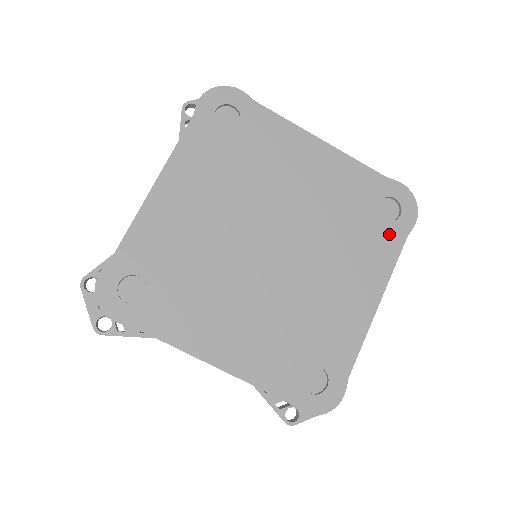
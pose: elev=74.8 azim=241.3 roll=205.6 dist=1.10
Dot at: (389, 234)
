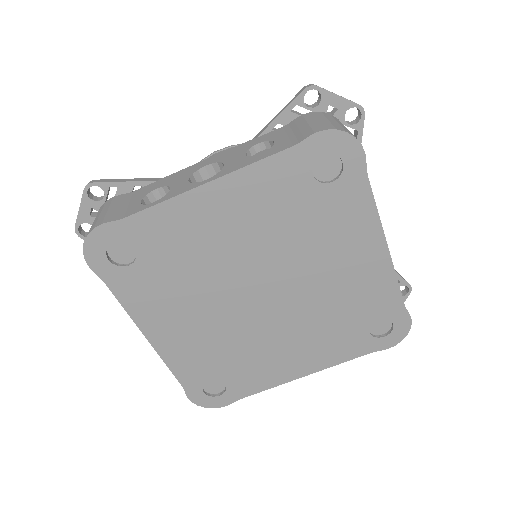
Dot at: (361, 343)
